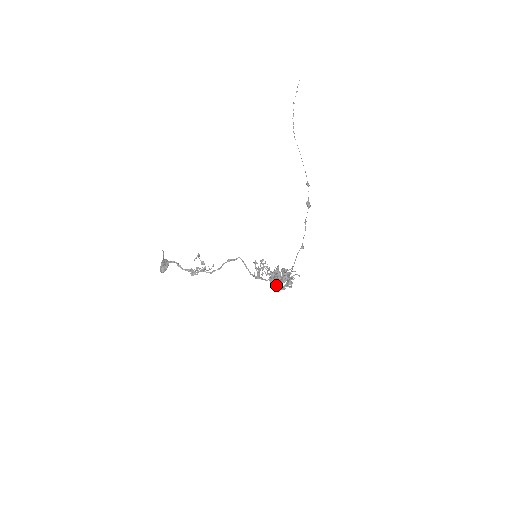
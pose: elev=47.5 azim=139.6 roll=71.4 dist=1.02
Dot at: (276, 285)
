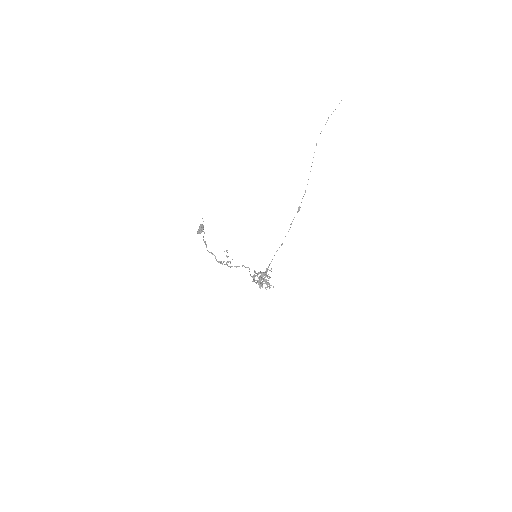
Dot at: (260, 288)
